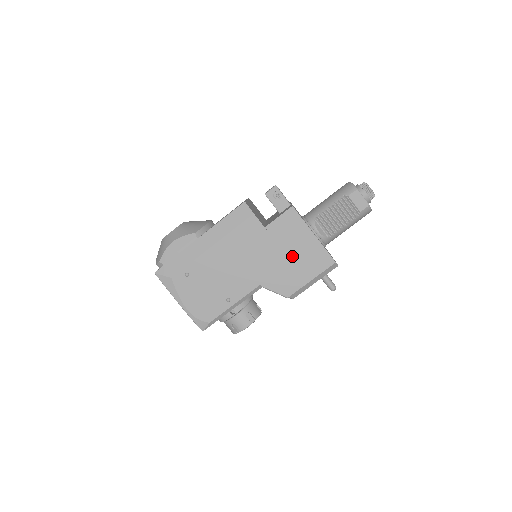
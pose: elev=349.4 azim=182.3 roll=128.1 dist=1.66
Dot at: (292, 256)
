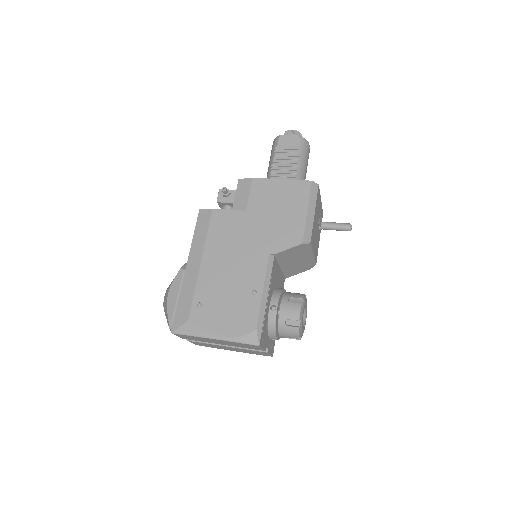
Dot at: (272, 209)
